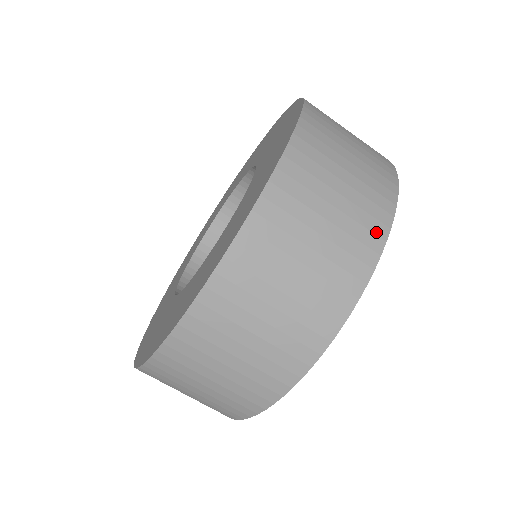
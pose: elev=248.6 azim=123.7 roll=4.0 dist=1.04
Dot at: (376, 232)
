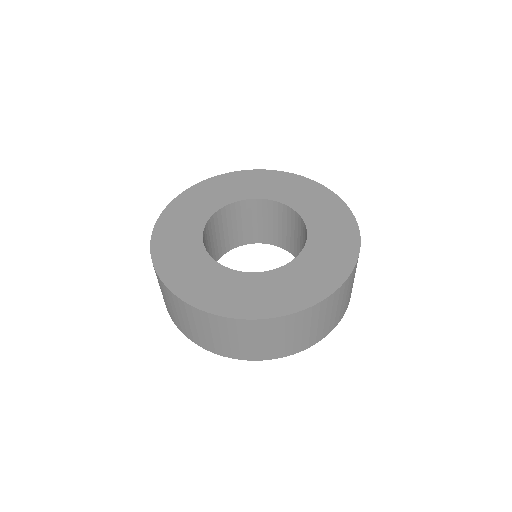
Dot at: occluded
